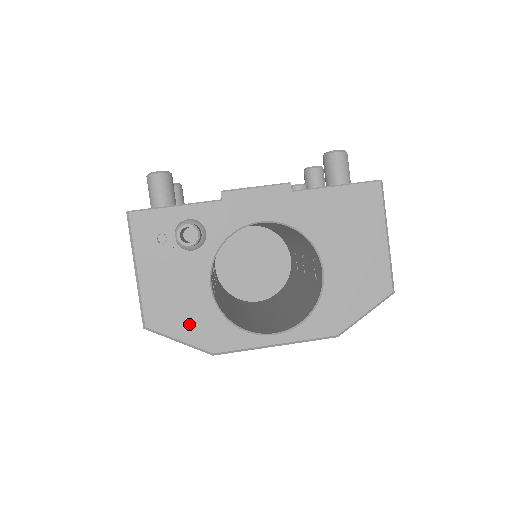
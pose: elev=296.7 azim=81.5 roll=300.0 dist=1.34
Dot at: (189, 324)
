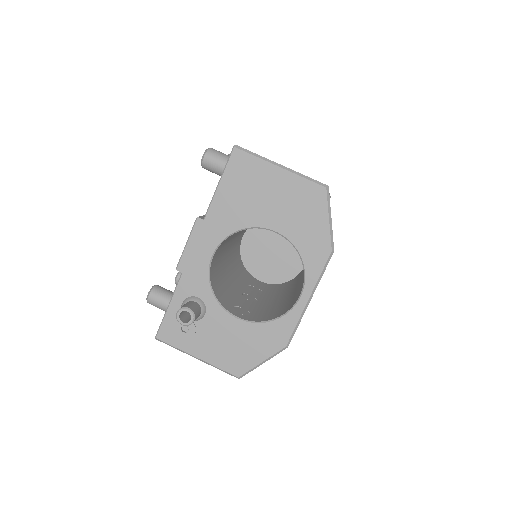
Dot at: (254, 349)
